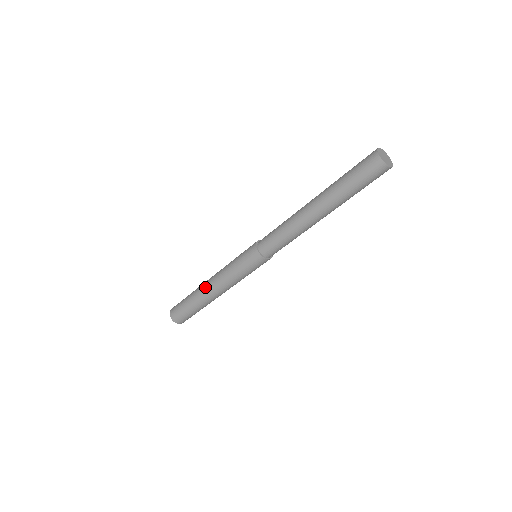
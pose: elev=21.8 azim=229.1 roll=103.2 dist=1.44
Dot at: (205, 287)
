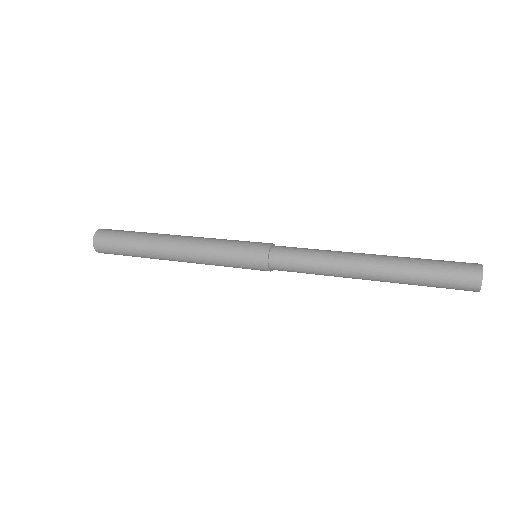
Dot at: (167, 245)
